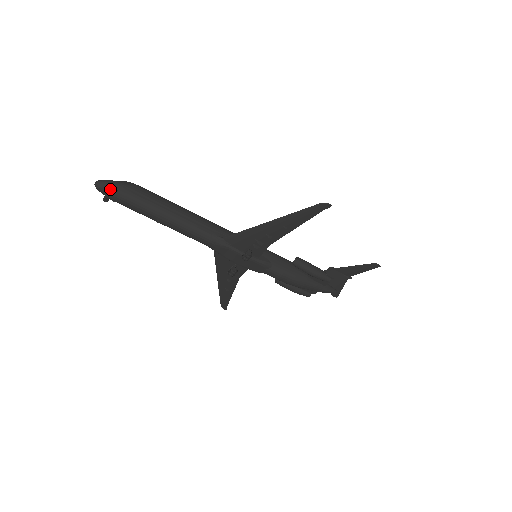
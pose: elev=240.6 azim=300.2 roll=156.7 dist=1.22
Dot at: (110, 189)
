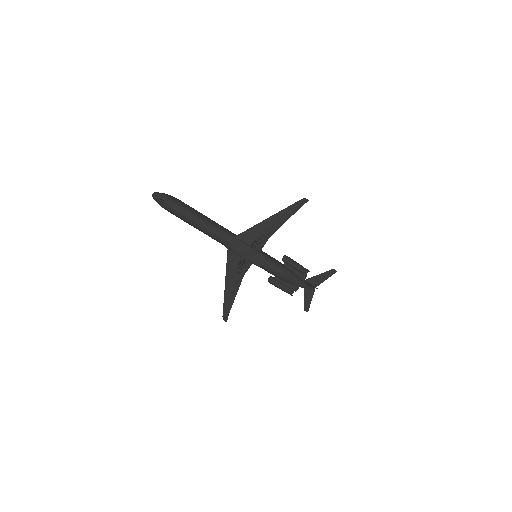
Dot at: (164, 196)
